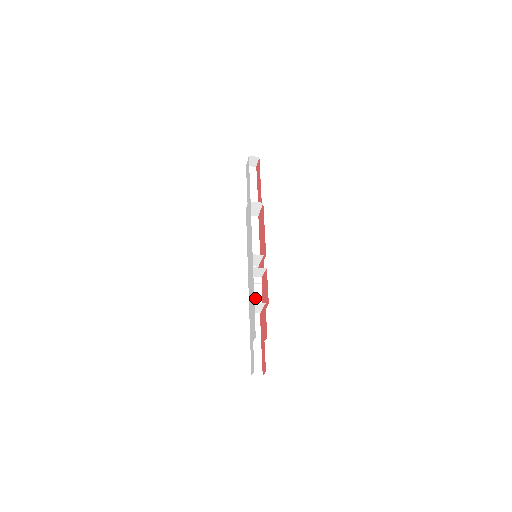
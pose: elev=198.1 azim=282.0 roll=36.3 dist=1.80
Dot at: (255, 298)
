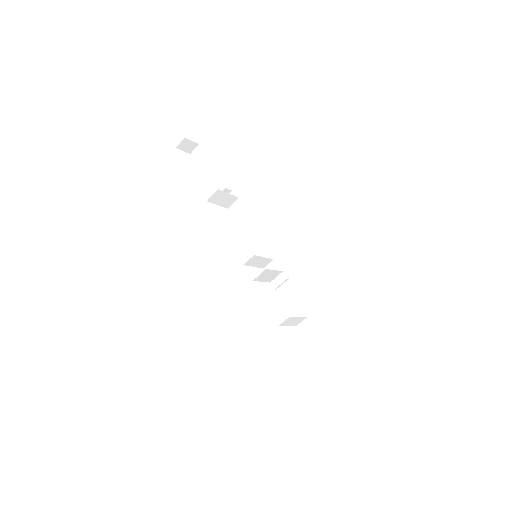
Dot at: (292, 302)
